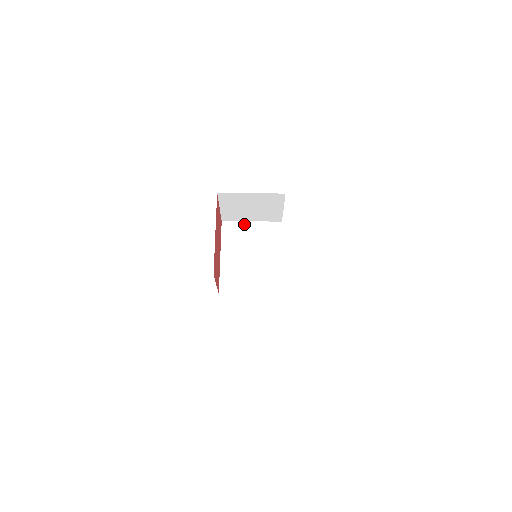
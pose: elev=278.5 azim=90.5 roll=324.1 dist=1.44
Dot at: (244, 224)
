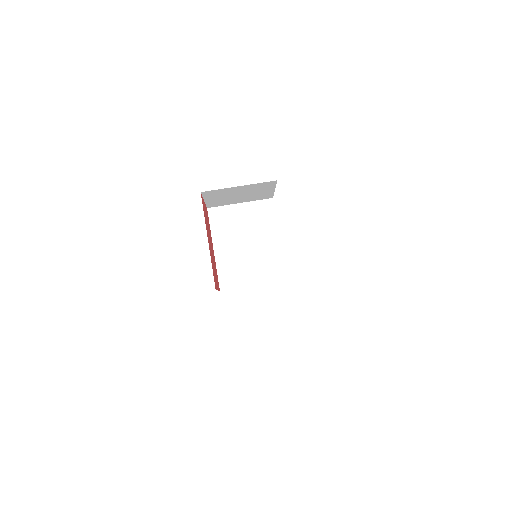
Dot at: (232, 208)
